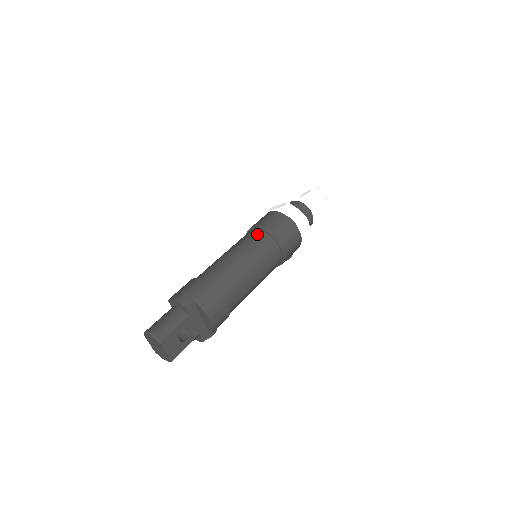
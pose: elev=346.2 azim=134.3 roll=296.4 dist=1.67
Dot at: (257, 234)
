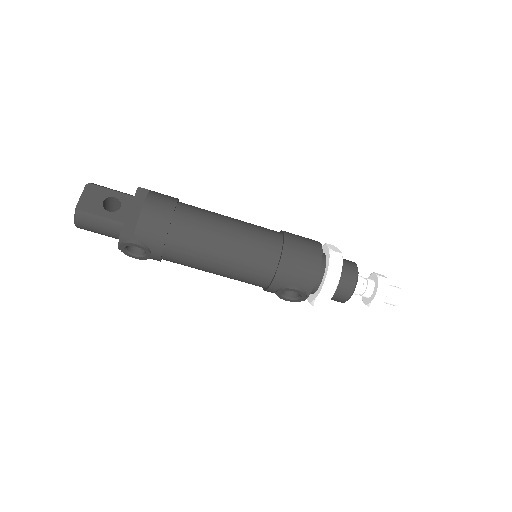
Dot at: occluded
